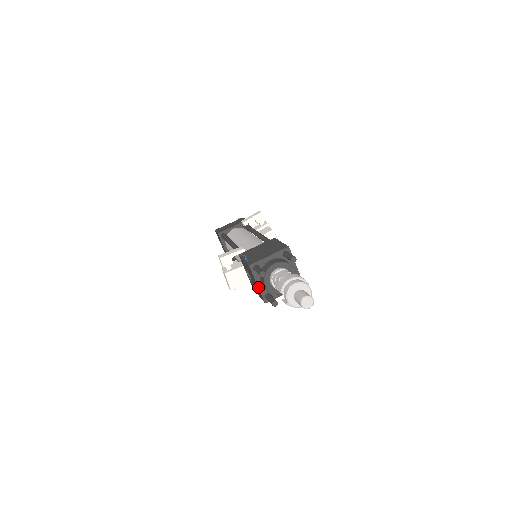
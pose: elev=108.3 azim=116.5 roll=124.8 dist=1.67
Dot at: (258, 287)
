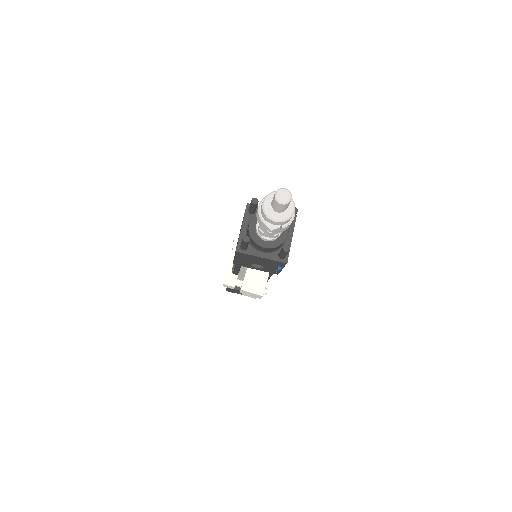
Dot at: (265, 258)
